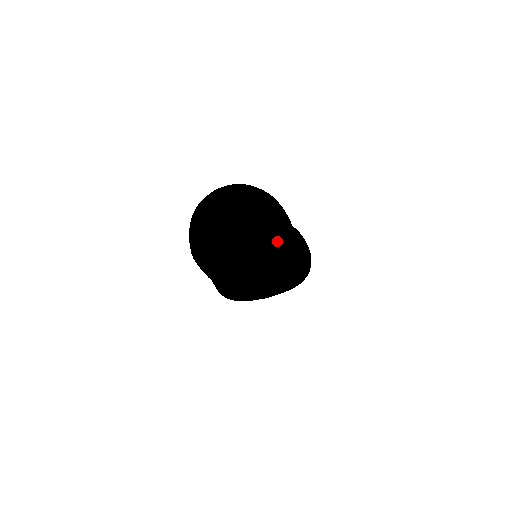
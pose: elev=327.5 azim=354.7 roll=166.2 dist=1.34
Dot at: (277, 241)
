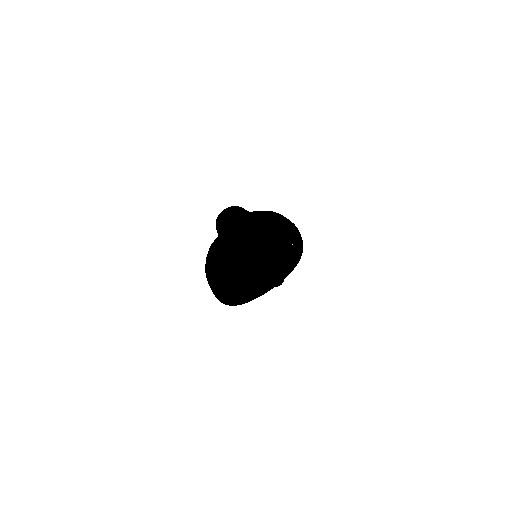
Dot at: (283, 262)
